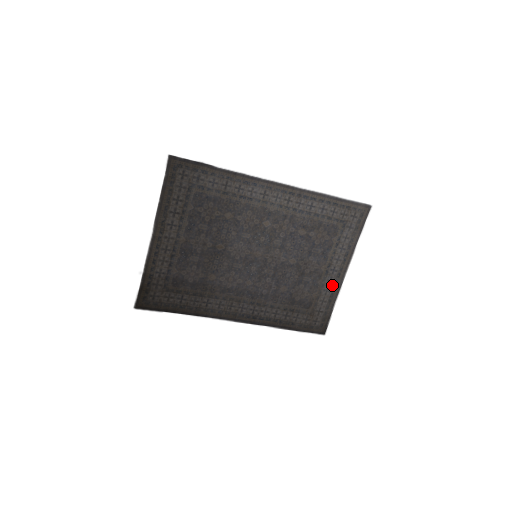
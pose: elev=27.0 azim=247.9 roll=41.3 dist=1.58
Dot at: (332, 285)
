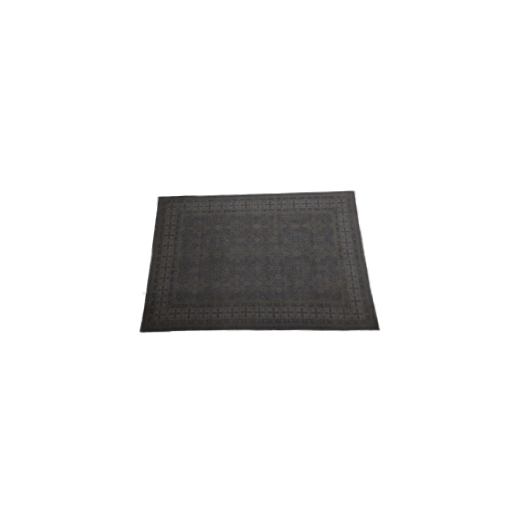
Dot at: (355, 269)
